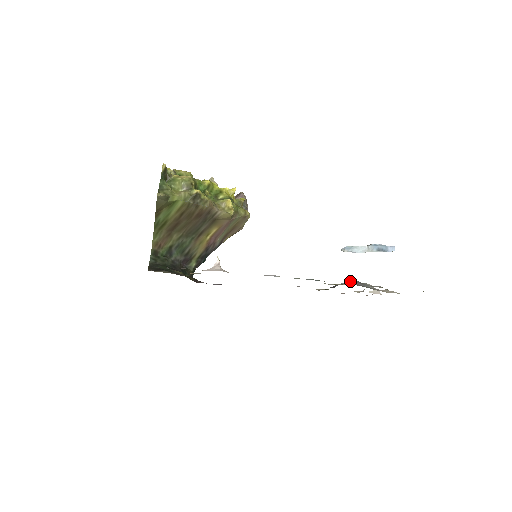
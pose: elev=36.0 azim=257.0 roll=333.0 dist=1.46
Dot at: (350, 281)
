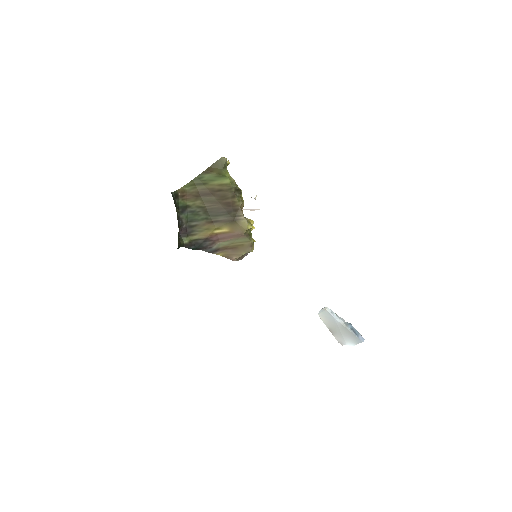
Dot at: occluded
